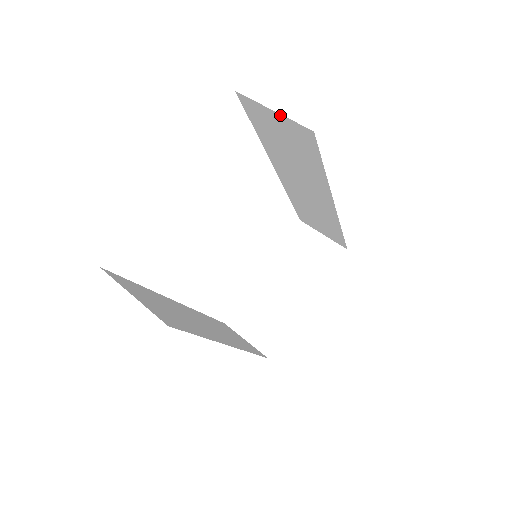
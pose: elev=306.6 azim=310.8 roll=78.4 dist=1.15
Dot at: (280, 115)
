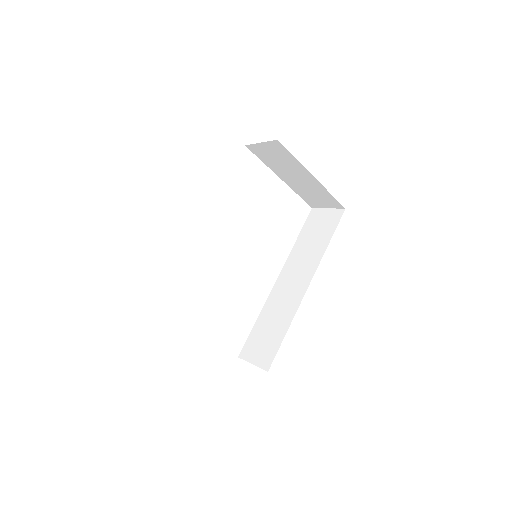
Dot at: (331, 209)
